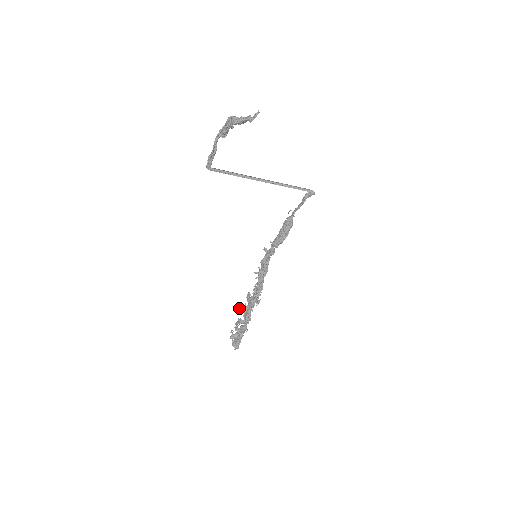
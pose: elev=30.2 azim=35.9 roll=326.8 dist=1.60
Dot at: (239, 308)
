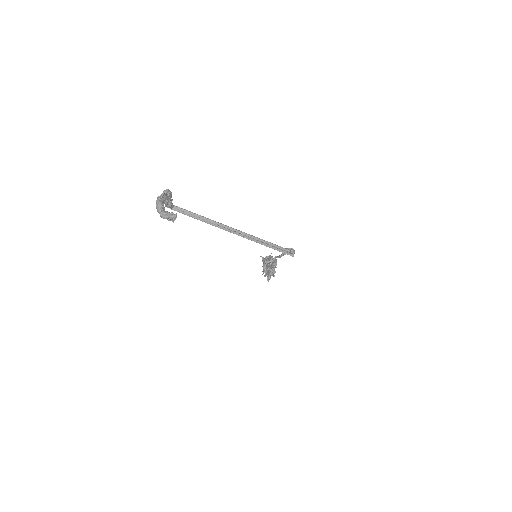
Dot at: occluded
